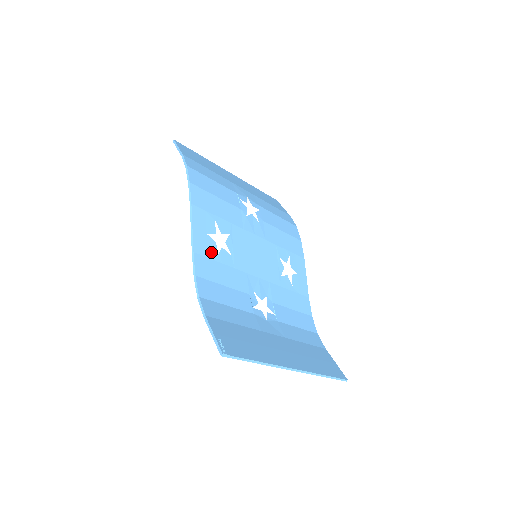
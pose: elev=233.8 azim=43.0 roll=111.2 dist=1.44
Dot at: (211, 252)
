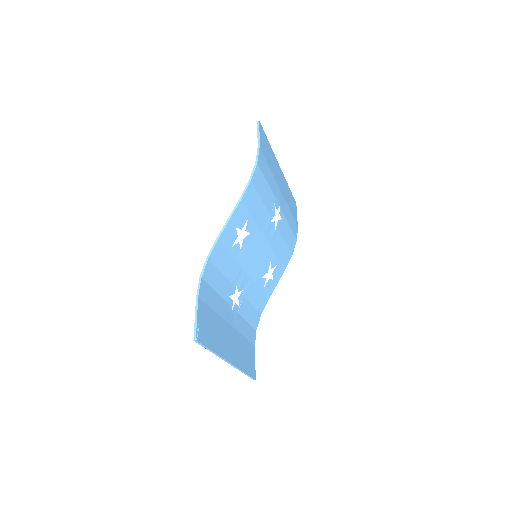
Dot at: (230, 243)
